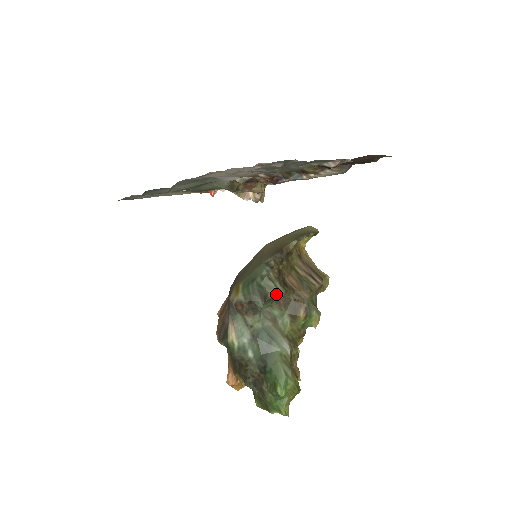
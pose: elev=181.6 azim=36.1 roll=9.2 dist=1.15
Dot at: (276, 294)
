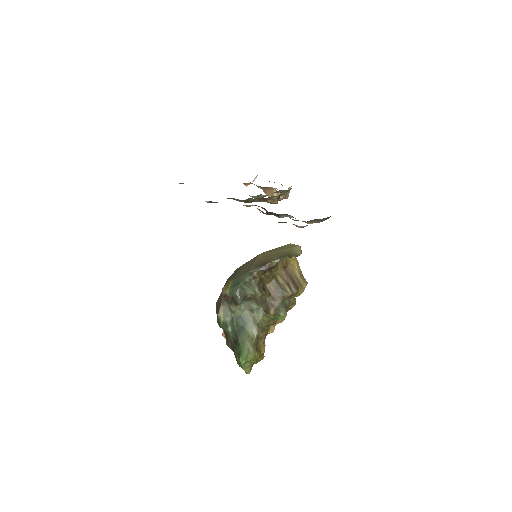
Dot at: (254, 296)
